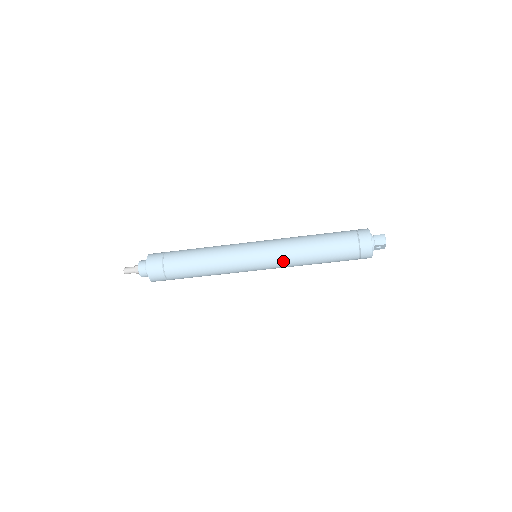
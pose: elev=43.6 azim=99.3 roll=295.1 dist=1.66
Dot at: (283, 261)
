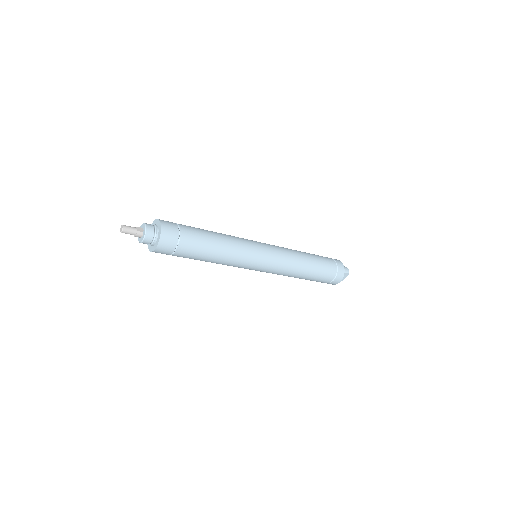
Dot at: (285, 263)
